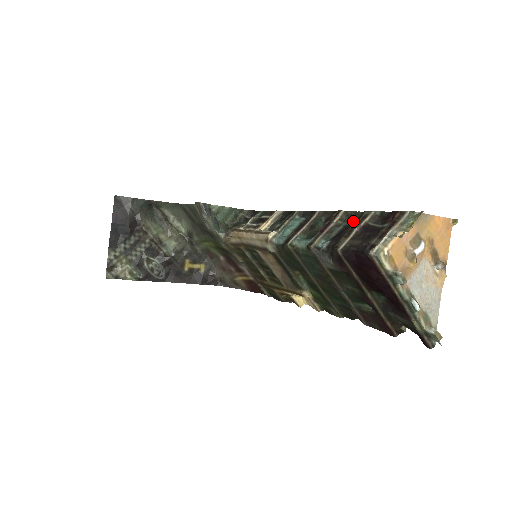
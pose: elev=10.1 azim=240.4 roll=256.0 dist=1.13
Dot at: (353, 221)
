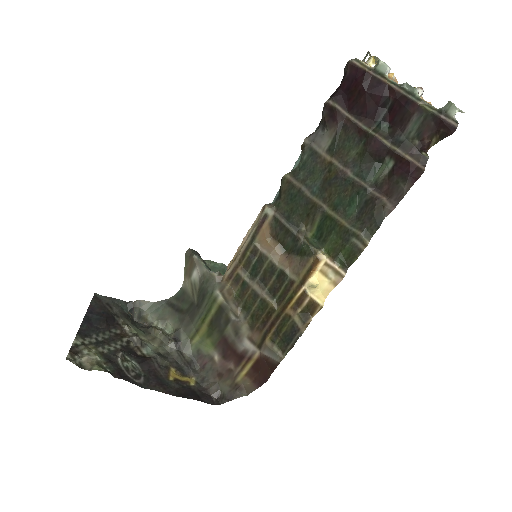
Dot at: occluded
